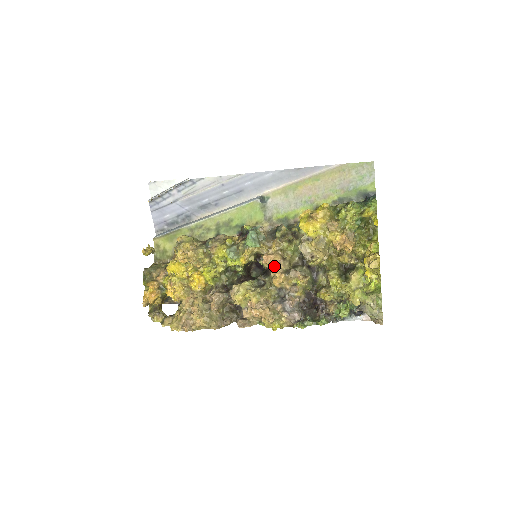
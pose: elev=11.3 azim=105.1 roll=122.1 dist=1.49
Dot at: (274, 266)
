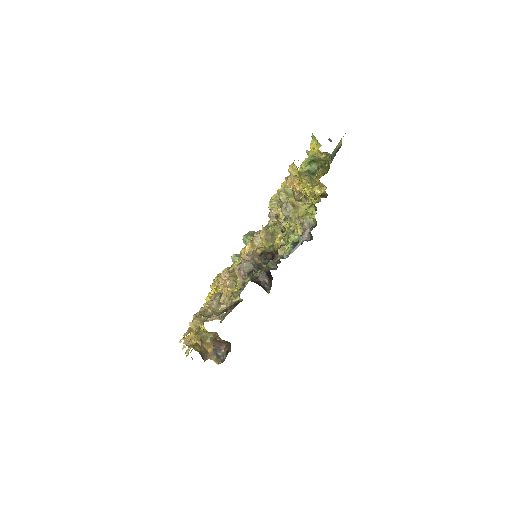
Dot at: occluded
